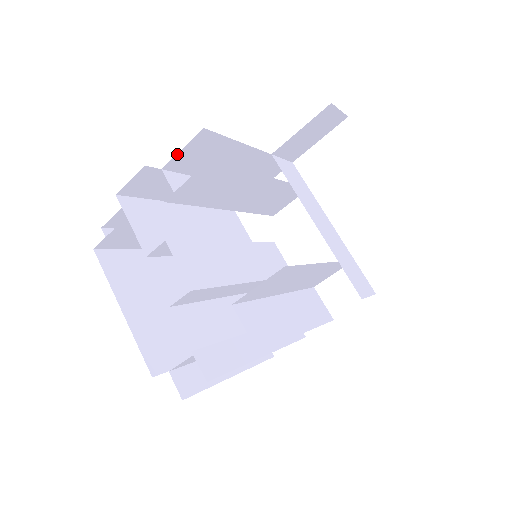
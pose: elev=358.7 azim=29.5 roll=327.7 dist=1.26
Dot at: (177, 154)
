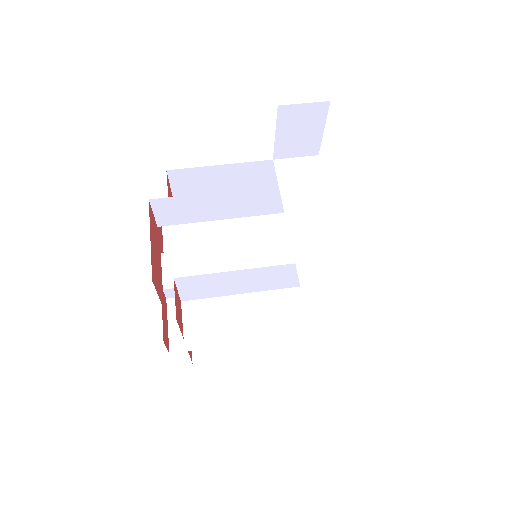
Dot at: (171, 188)
